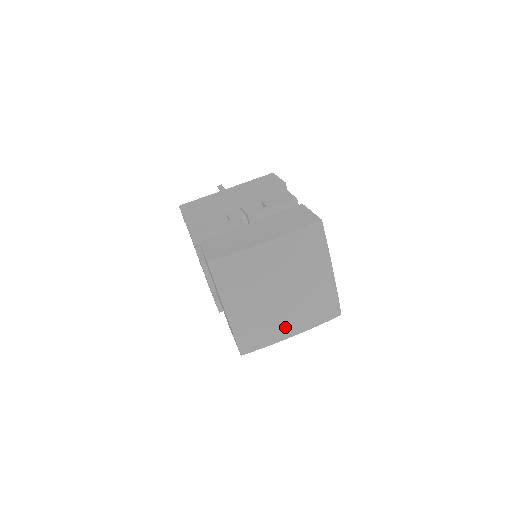
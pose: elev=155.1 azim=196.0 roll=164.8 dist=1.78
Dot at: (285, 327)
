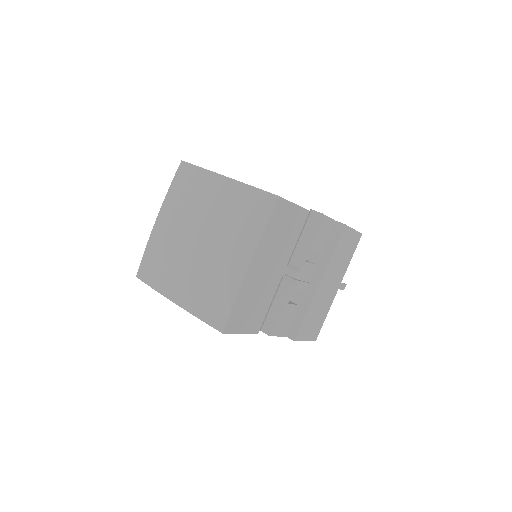
Dot at: (231, 264)
